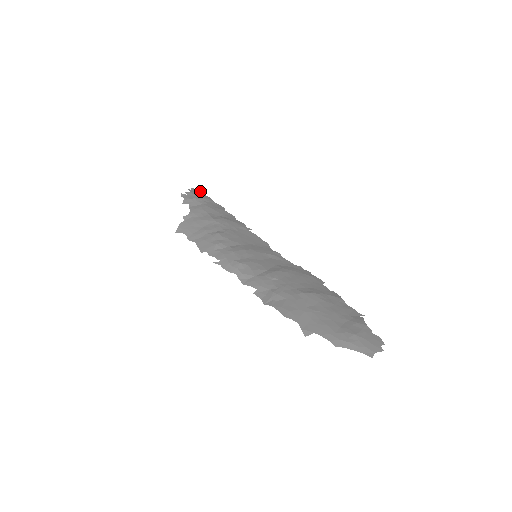
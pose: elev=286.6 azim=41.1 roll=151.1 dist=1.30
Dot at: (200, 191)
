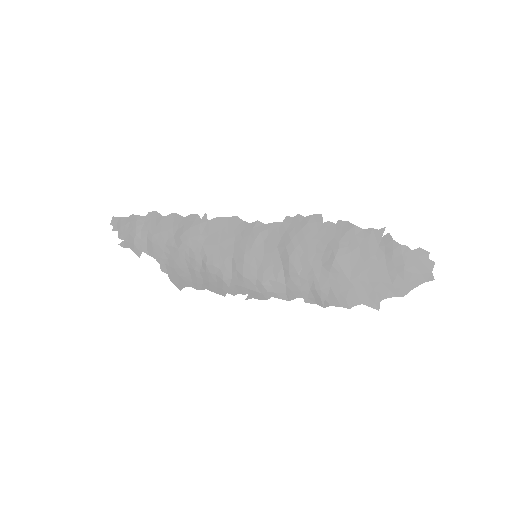
Dot at: (118, 217)
